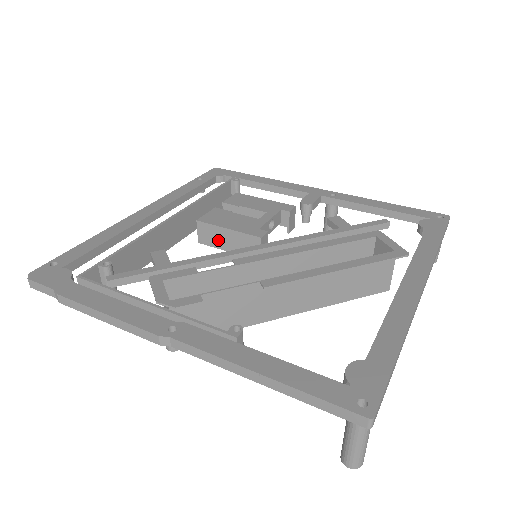
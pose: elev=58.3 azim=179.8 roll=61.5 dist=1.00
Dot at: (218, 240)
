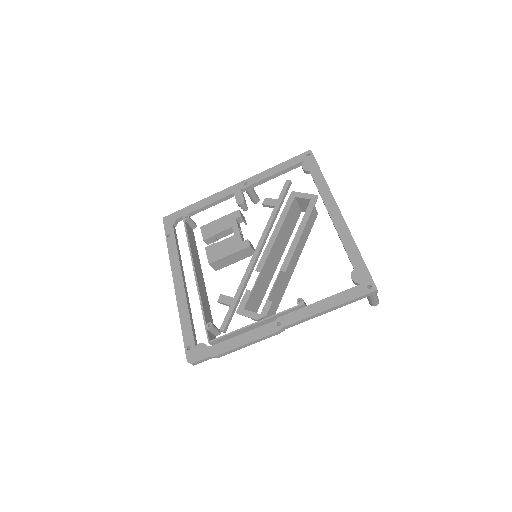
Dot at: (227, 263)
